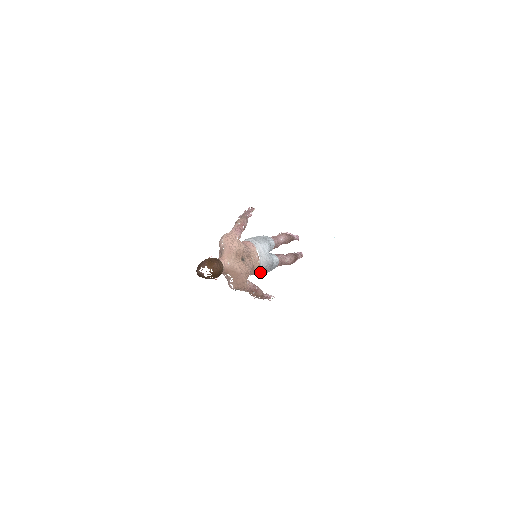
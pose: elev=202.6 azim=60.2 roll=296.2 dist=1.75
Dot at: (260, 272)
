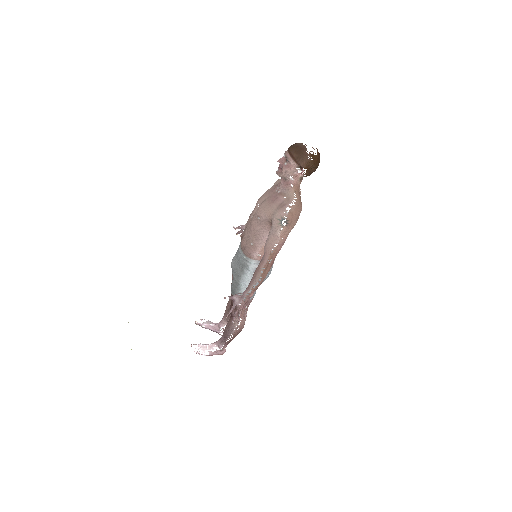
Dot at: occluded
